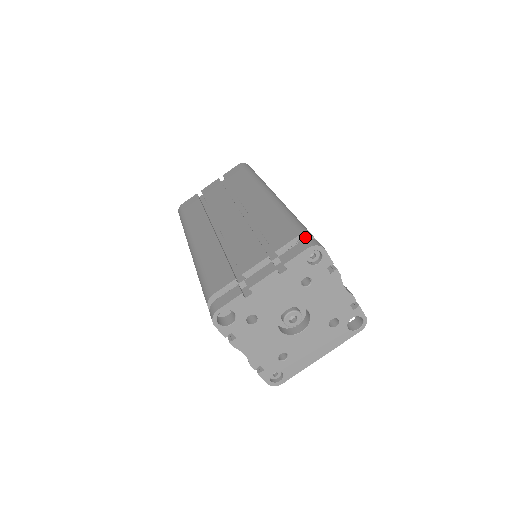
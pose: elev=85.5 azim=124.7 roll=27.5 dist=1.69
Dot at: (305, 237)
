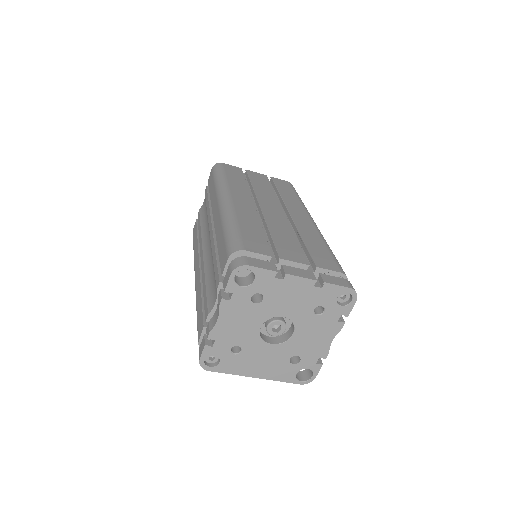
Dot at: (343, 278)
